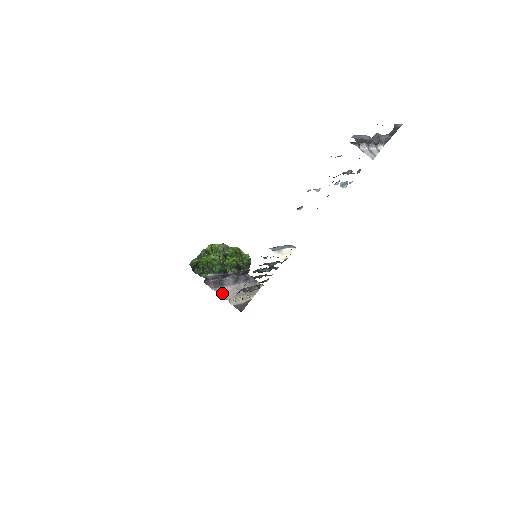
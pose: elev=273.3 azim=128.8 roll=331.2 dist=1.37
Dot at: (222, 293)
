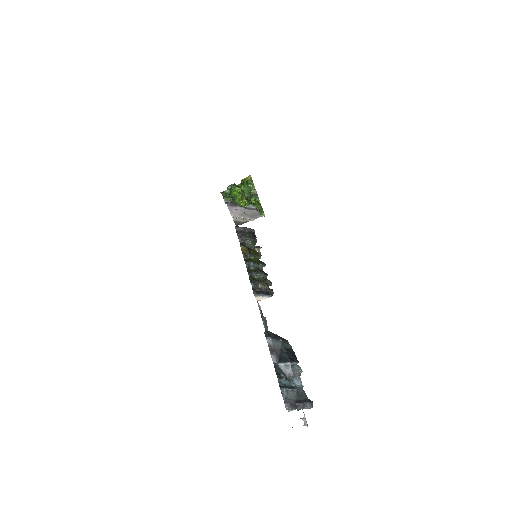
Dot at: (232, 210)
